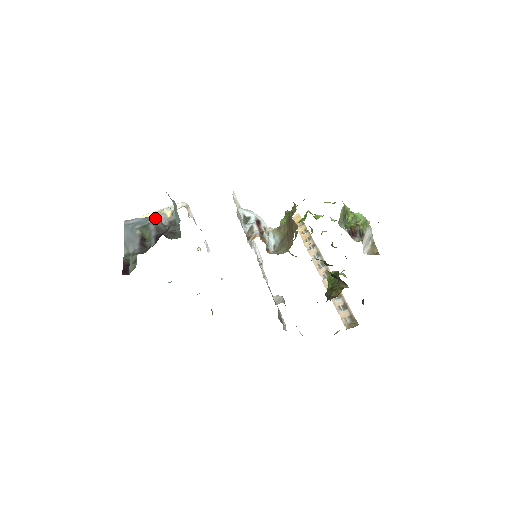
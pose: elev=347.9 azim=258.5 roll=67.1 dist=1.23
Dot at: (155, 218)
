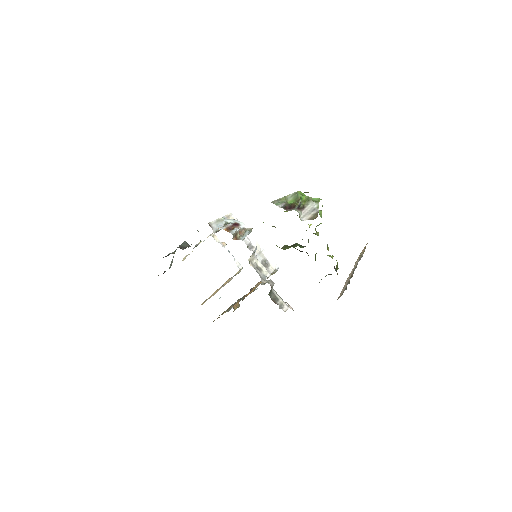
Dot at: (183, 242)
